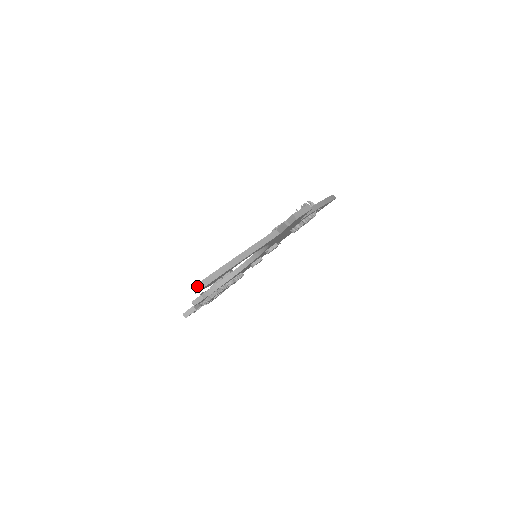
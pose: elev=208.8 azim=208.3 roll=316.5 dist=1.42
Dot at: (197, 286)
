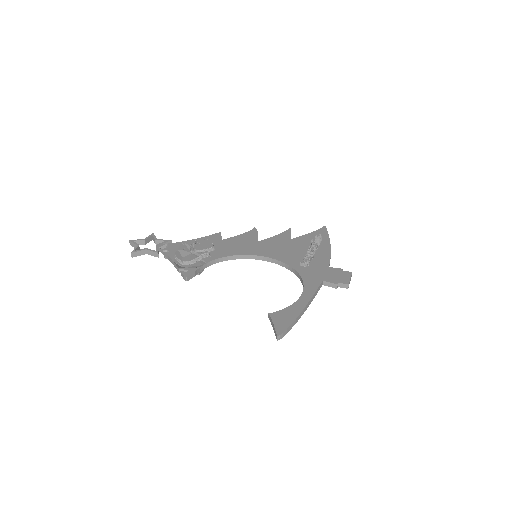
Dot at: (282, 335)
